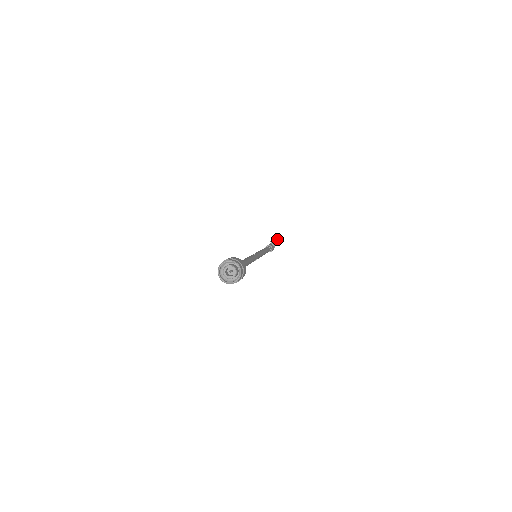
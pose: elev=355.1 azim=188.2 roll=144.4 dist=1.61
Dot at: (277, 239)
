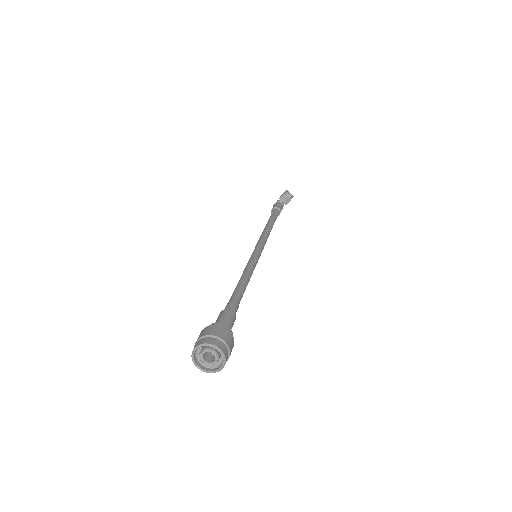
Dot at: (288, 197)
